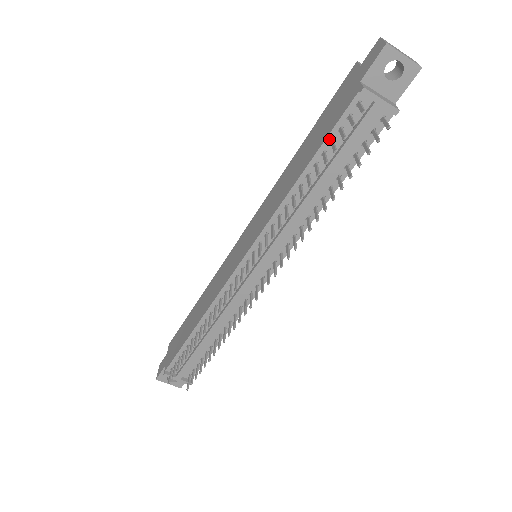
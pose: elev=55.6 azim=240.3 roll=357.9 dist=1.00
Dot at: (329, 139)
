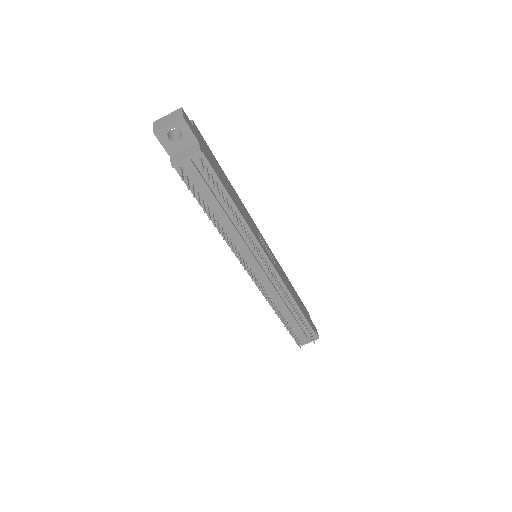
Dot at: (195, 194)
